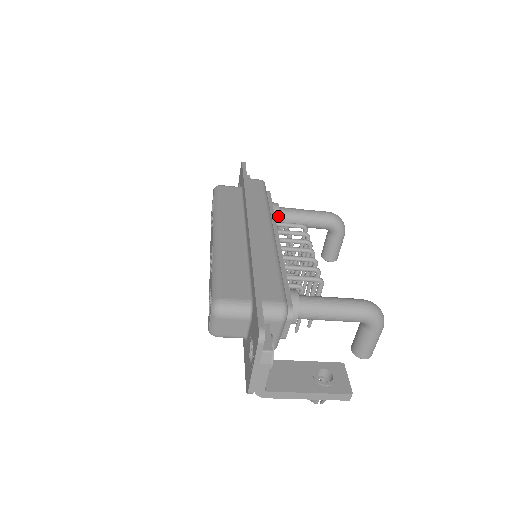
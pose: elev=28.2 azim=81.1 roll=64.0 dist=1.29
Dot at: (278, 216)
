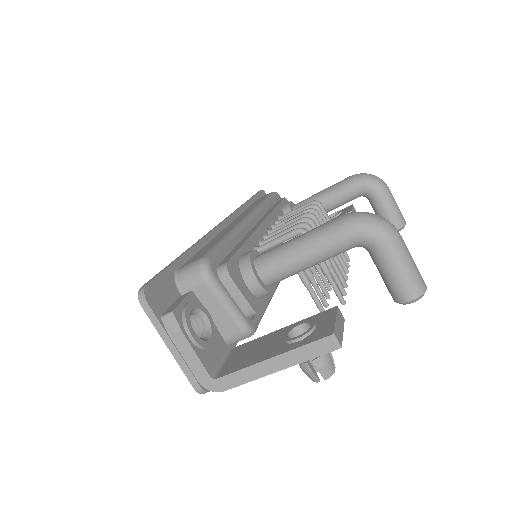
Dot at: occluded
